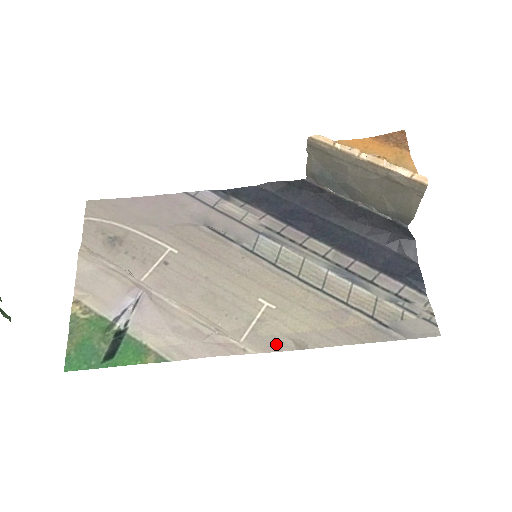
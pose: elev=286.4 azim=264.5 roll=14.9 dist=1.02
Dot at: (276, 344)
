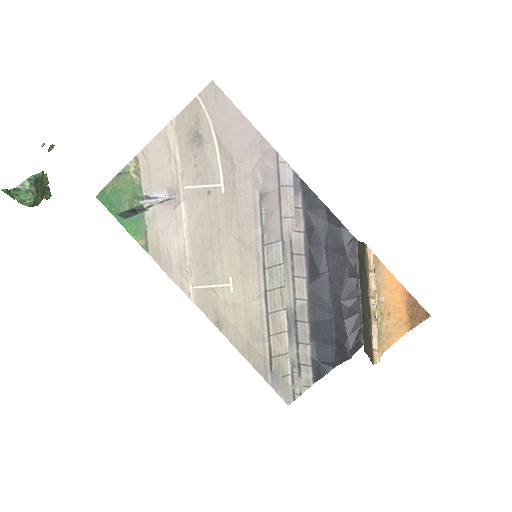
Dot at: (208, 310)
